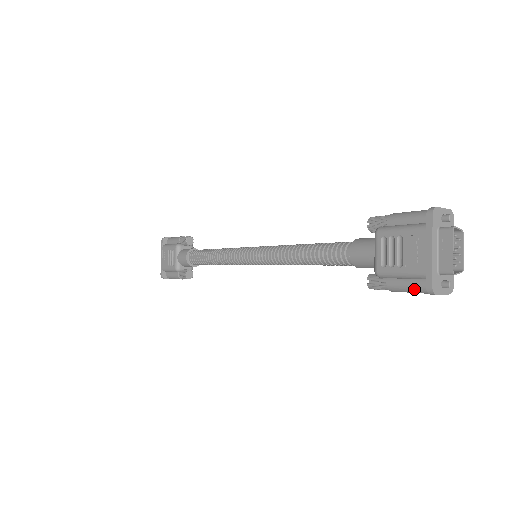
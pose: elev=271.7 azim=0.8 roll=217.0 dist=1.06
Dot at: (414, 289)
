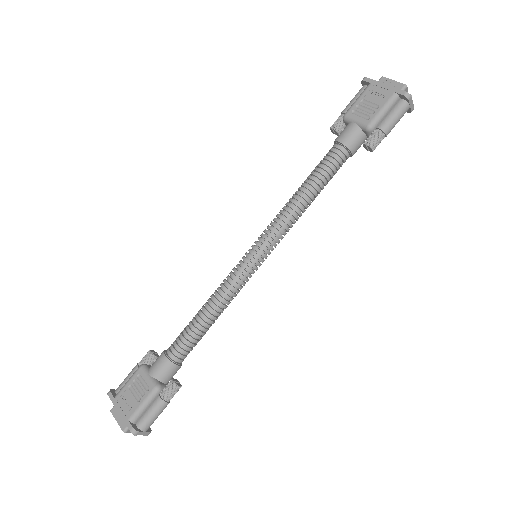
Dot at: (397, 112)
